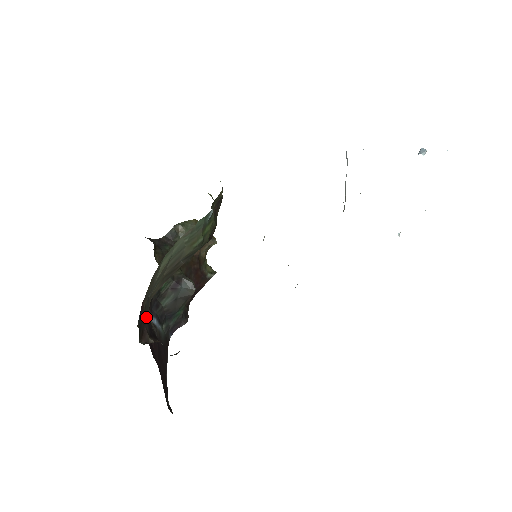
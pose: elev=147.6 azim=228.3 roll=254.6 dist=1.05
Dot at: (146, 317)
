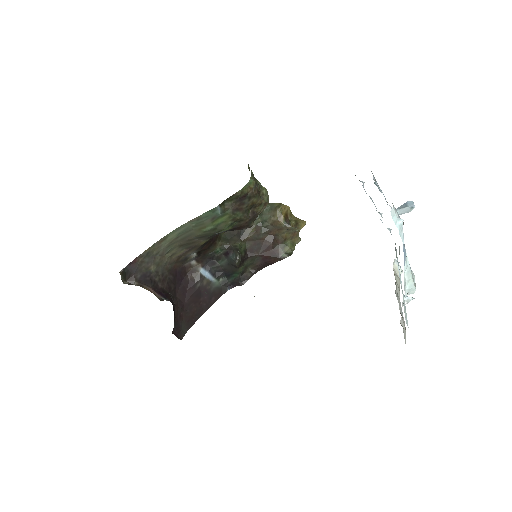
Dot at: (142, 268)
